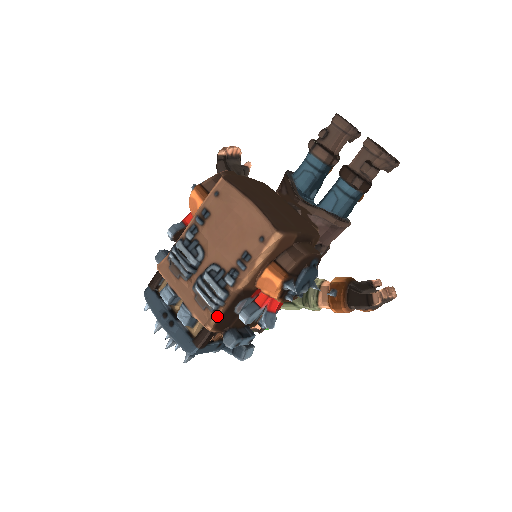
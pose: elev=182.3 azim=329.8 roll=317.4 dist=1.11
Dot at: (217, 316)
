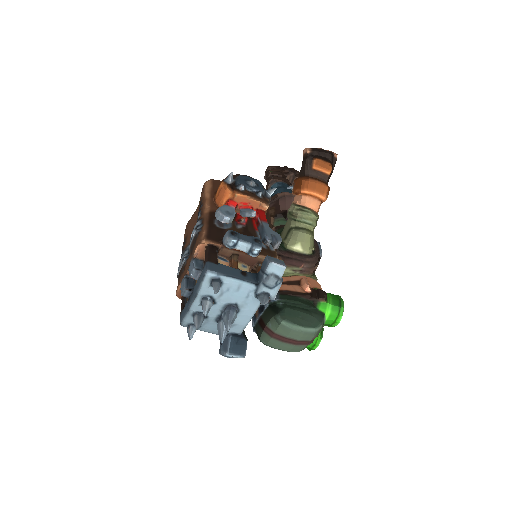
Dot at: (203, 233)
